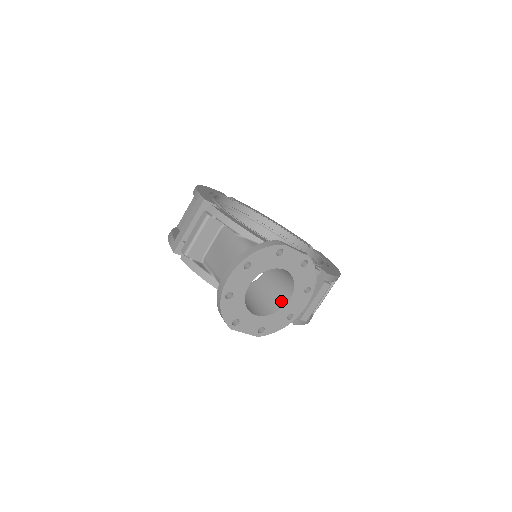
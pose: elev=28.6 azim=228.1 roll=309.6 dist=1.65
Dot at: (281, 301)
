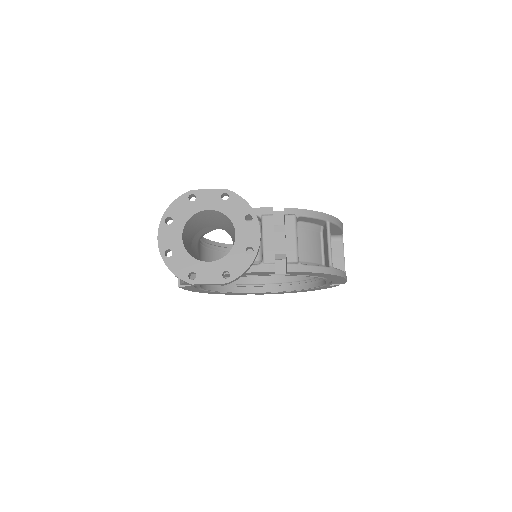
Dot at: occluded
